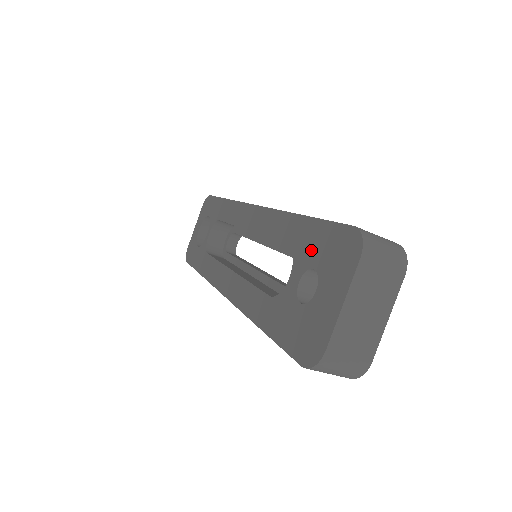
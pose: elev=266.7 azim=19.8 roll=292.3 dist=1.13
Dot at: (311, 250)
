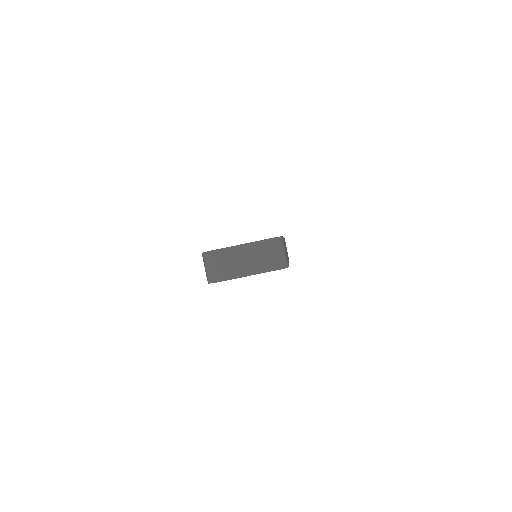
Dot at: occluded
